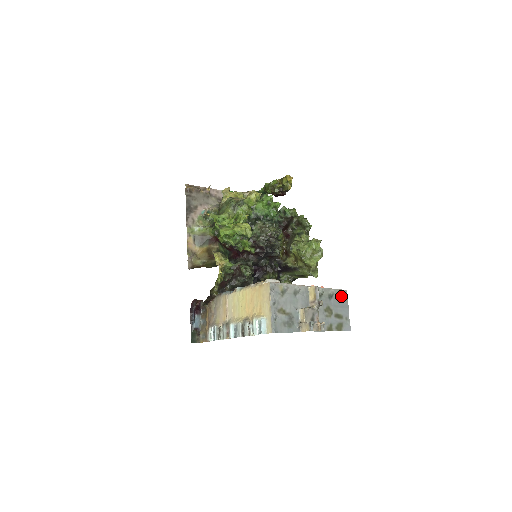
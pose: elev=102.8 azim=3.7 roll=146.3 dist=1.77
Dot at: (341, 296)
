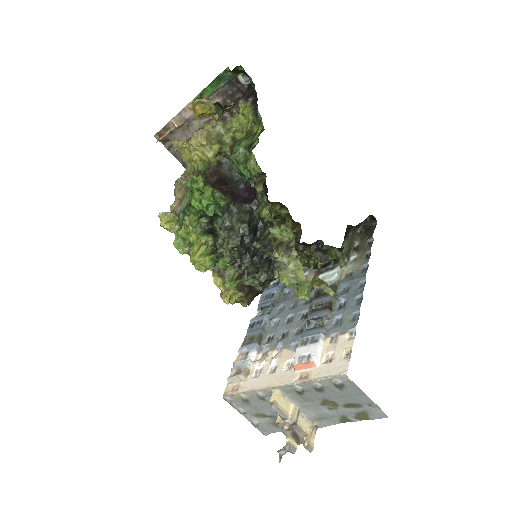
Dot at: (339, 385)
